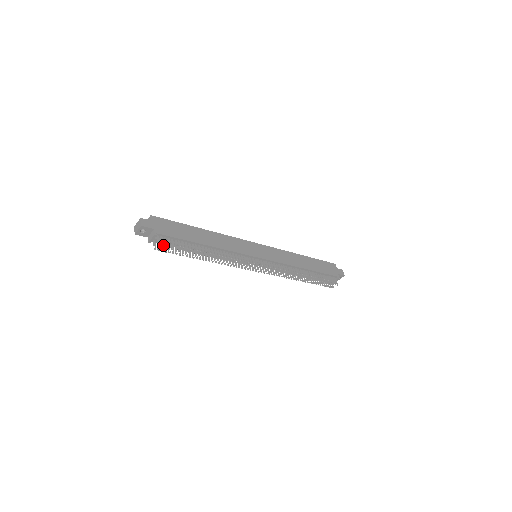
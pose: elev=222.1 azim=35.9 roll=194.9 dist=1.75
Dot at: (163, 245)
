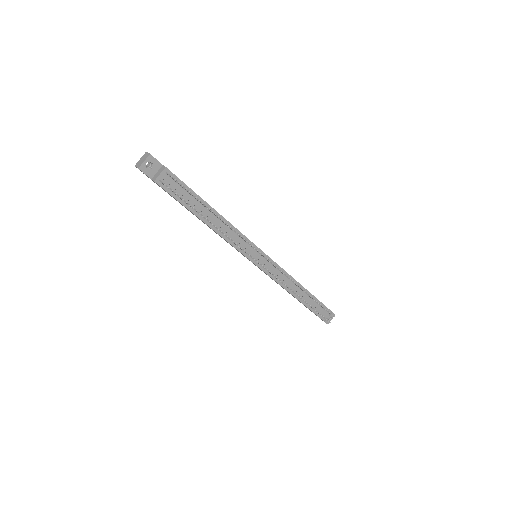
Dot at: (176, 180)
